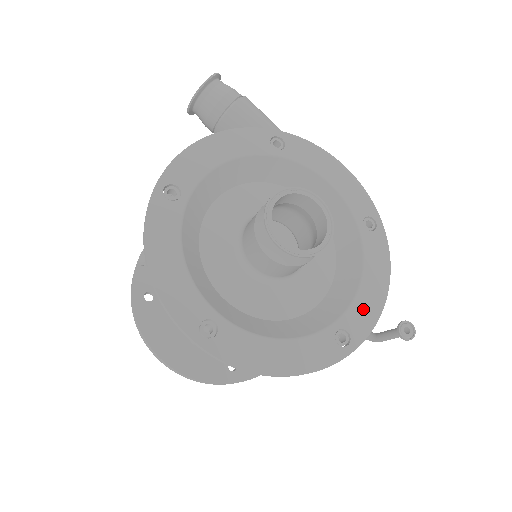
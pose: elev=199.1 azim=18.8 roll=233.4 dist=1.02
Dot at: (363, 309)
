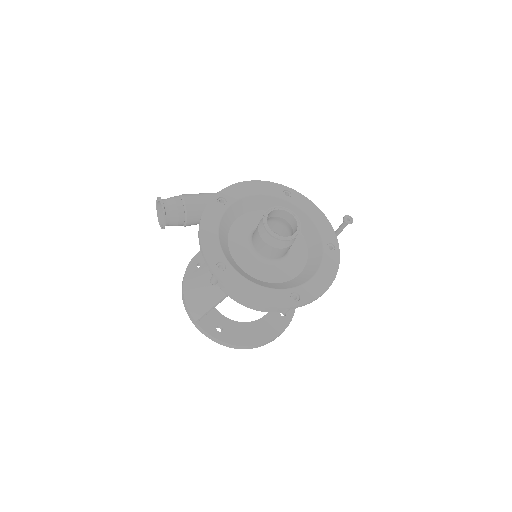
Dot at: (324, 229)
